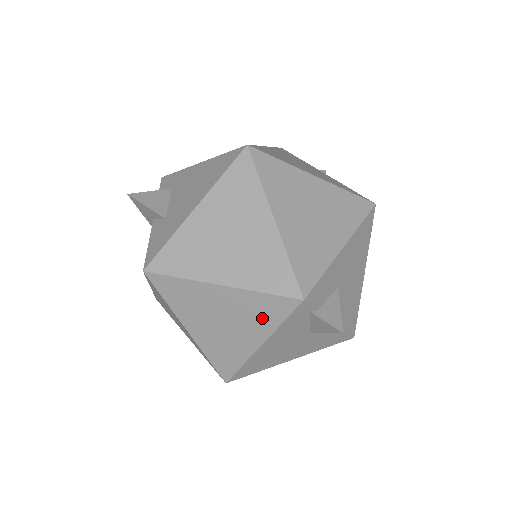
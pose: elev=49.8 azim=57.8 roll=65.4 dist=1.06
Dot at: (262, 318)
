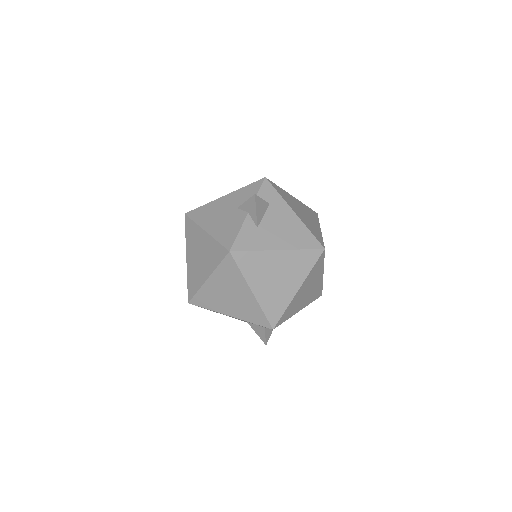
Dot at: (248, 314)
